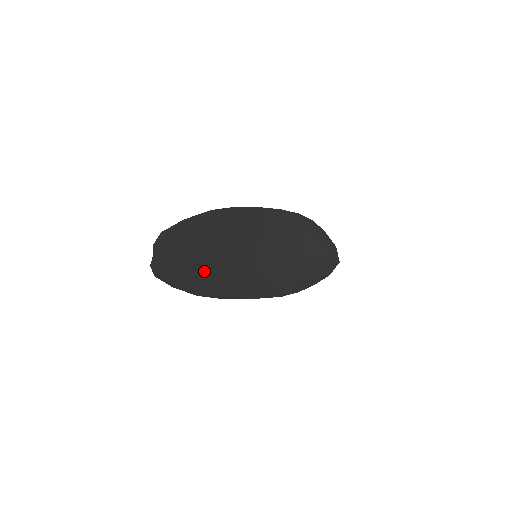
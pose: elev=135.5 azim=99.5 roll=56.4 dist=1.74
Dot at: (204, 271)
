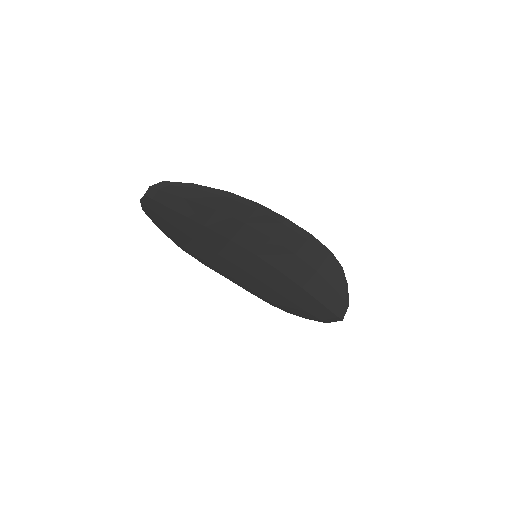
Dot at: (194, 235)
